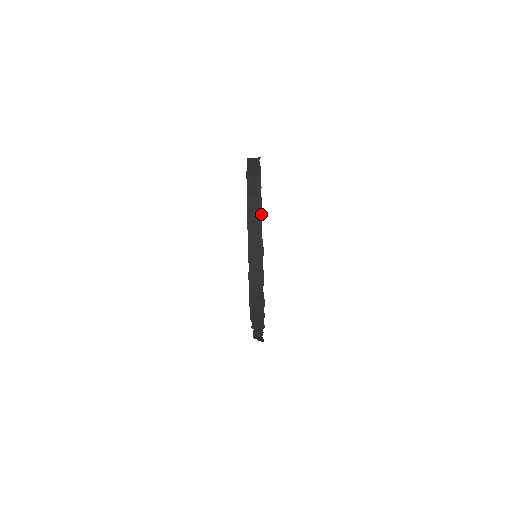
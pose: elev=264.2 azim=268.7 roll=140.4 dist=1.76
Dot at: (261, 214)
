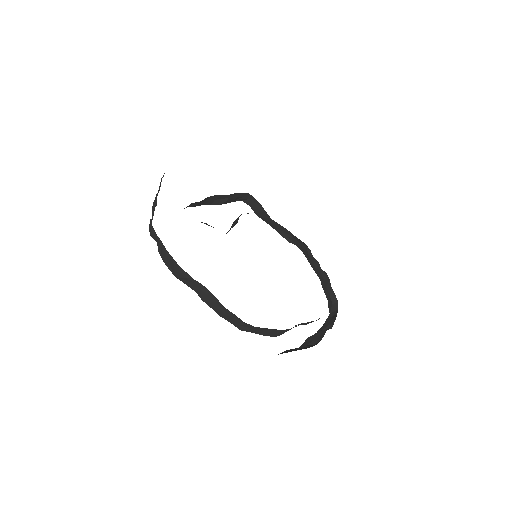
Dot at: (182, 269)
